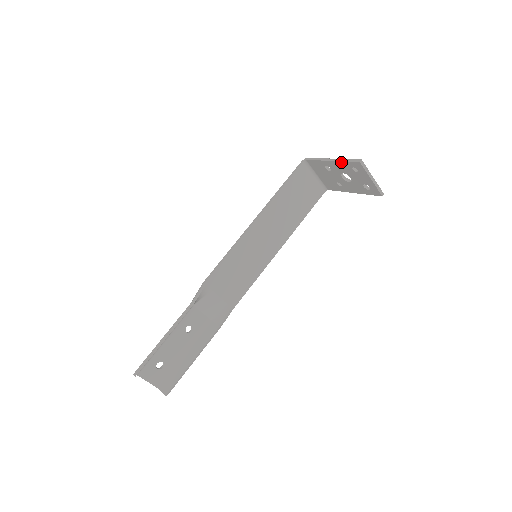
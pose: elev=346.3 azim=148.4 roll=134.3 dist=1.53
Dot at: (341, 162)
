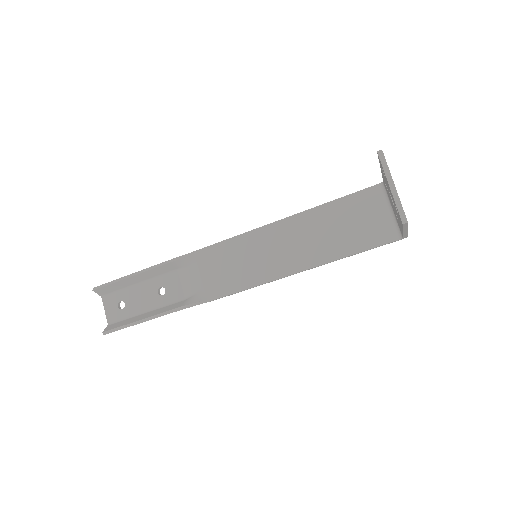
Dot at: occluded
